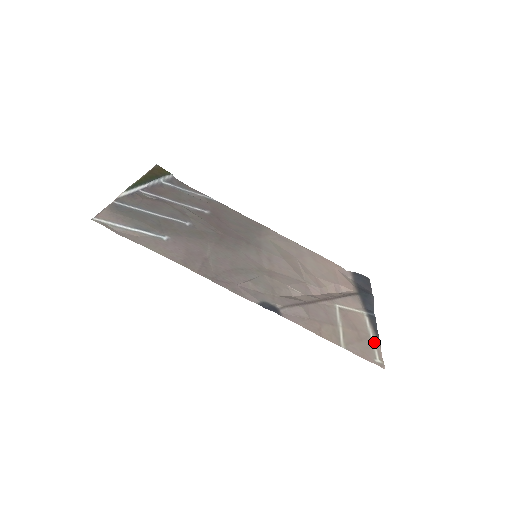
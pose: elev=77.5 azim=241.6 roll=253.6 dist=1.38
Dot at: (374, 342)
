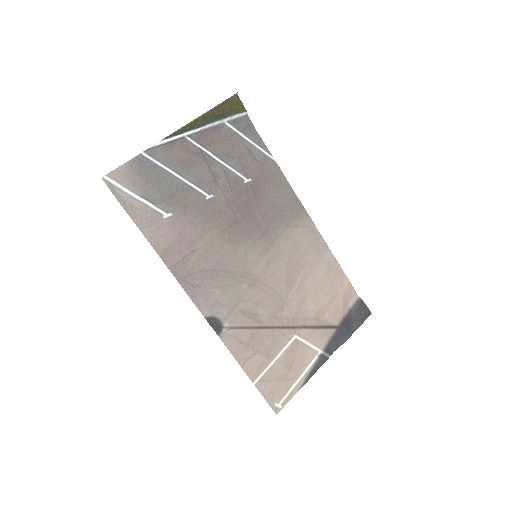
Dot at: (295, 386)
